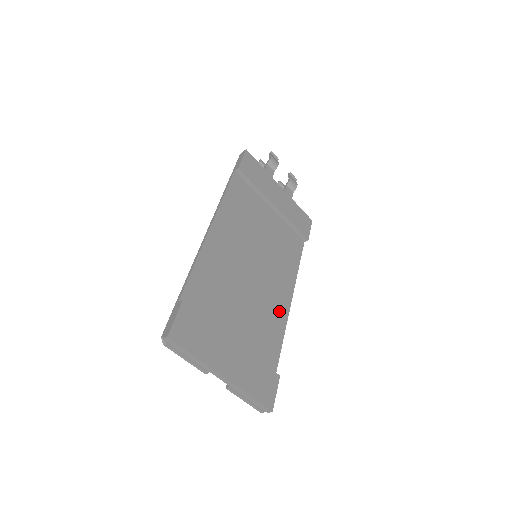
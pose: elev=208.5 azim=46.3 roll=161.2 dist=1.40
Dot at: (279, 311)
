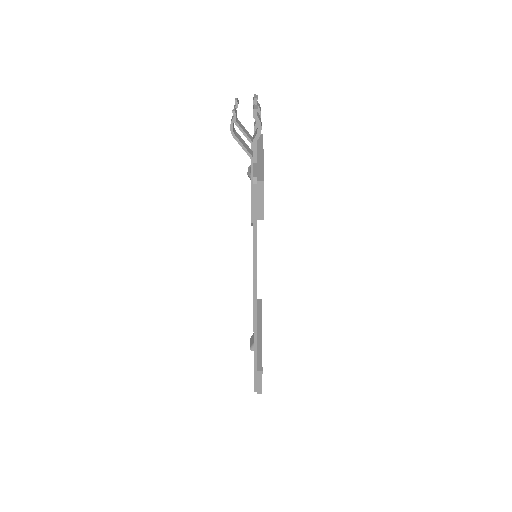
Dot at: occluded
